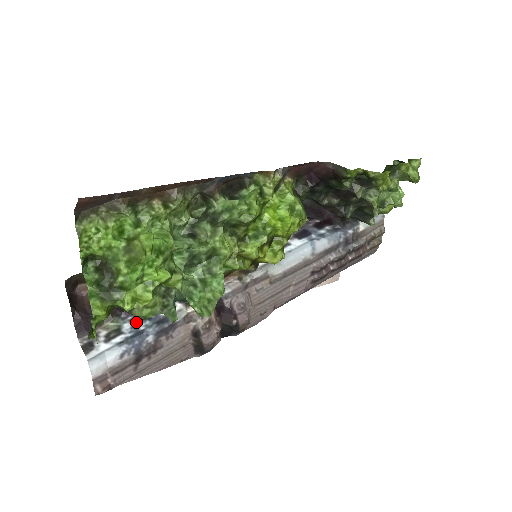
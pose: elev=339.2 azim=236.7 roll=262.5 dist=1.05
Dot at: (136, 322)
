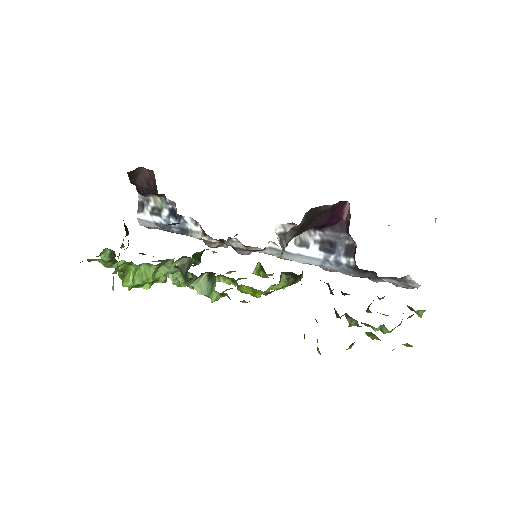
Dot at: (172, 214)
